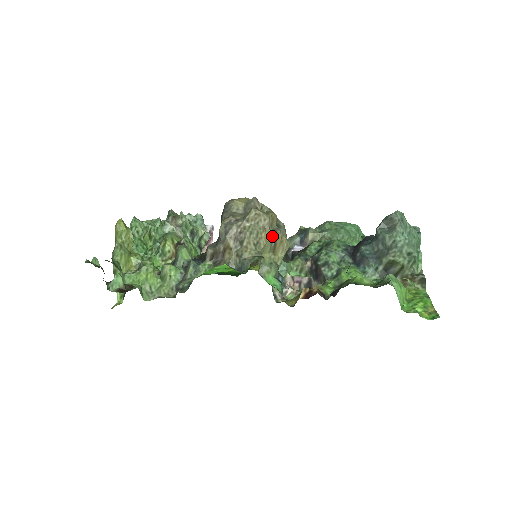
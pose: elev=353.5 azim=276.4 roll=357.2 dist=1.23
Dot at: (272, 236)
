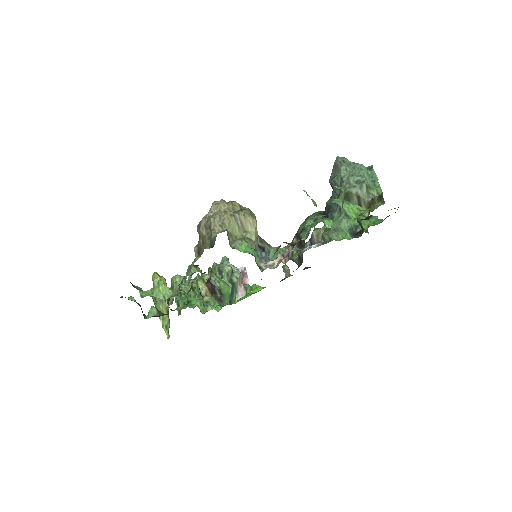
Dot at: (234, 215)
